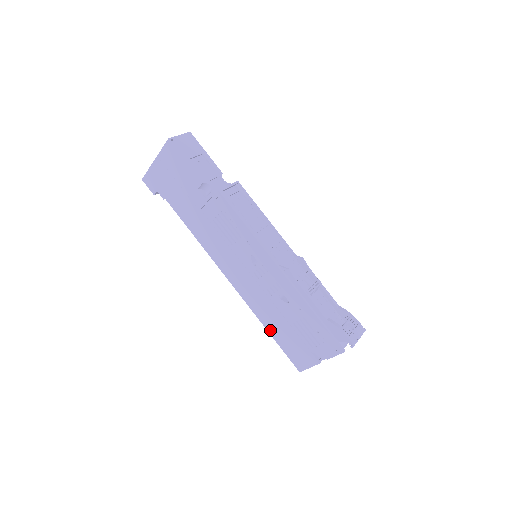
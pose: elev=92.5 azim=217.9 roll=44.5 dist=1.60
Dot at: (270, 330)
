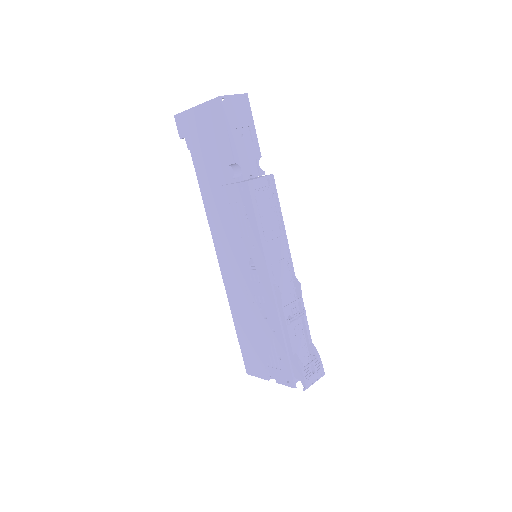
Dot at: (237, 327)
